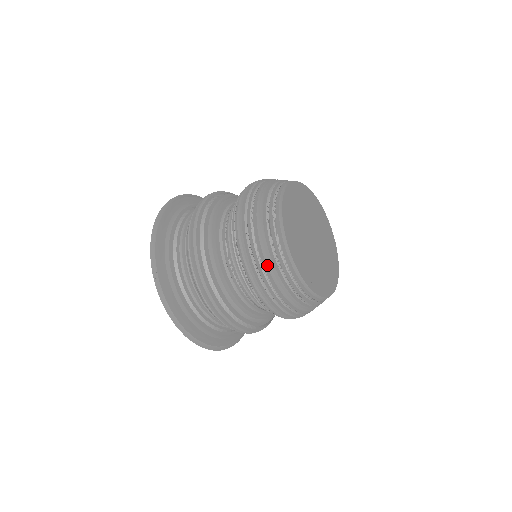
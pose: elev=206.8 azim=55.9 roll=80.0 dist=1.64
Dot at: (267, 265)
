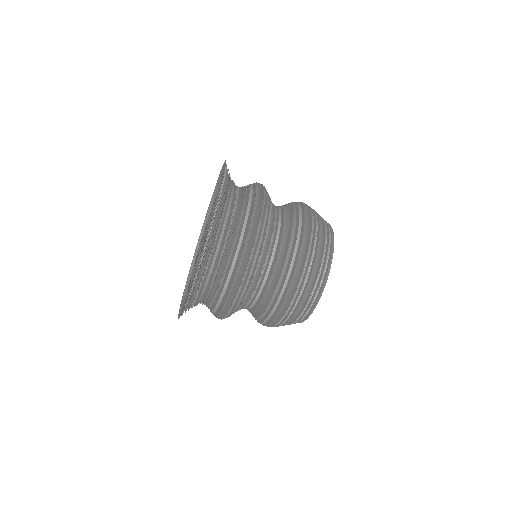
Dot at: (317, 250)
